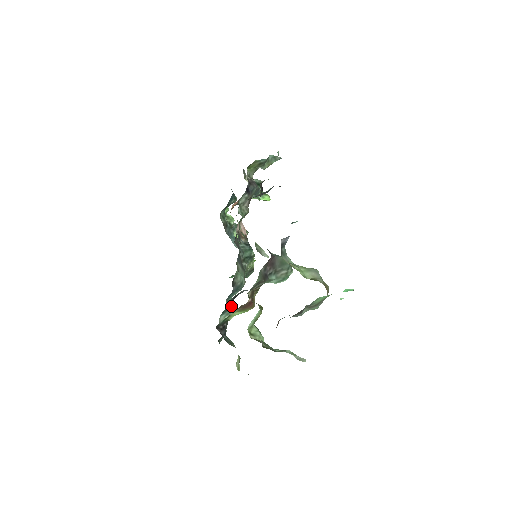
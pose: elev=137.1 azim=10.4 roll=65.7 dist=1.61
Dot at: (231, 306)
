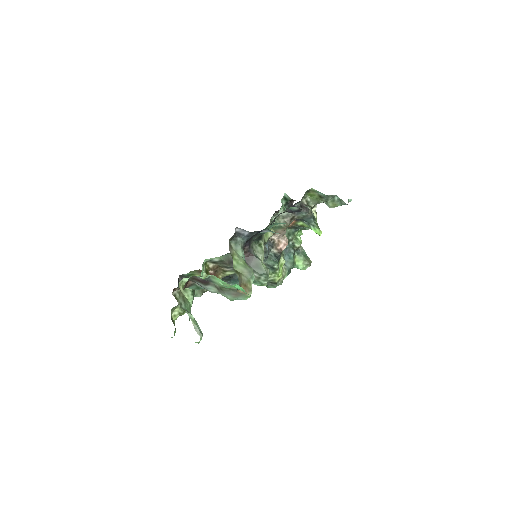
Dot at: occluded
